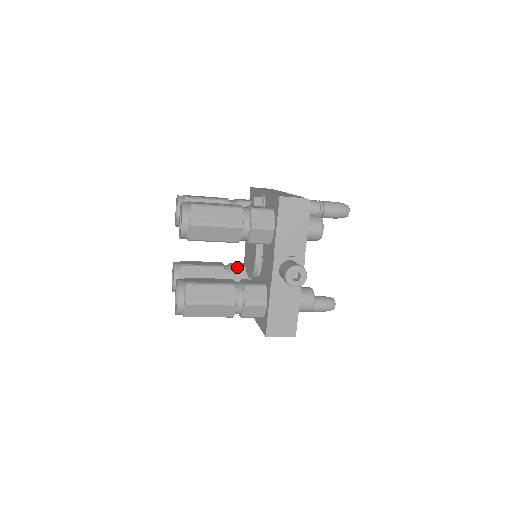
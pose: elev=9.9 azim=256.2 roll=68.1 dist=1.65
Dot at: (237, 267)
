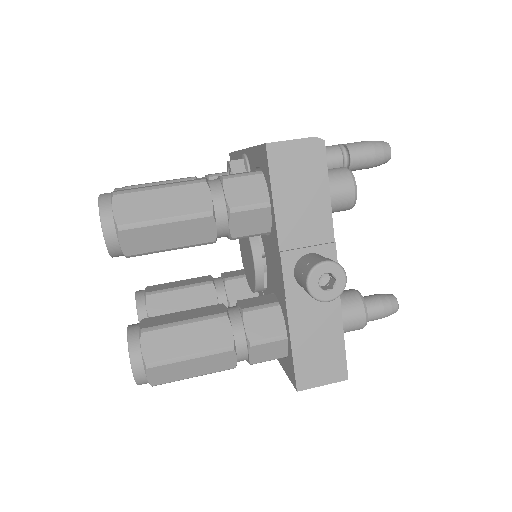
Dot at: (233, 278)
